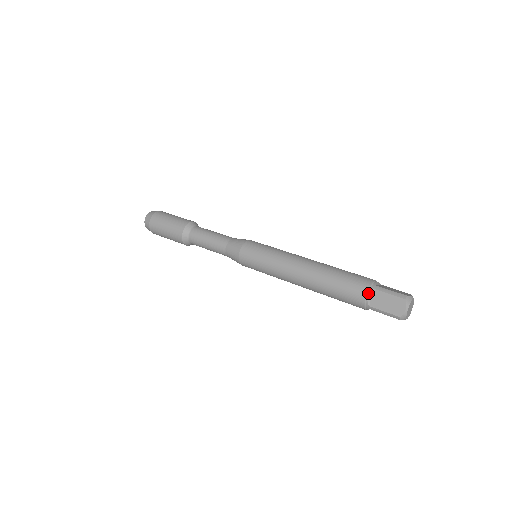
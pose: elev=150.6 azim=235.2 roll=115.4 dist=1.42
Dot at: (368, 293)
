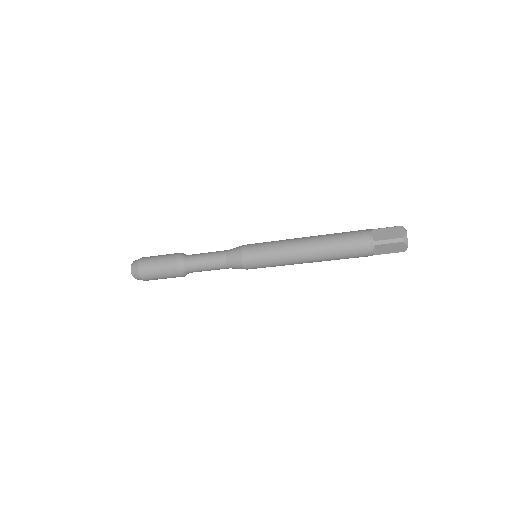
Dot at: (370, 232)
